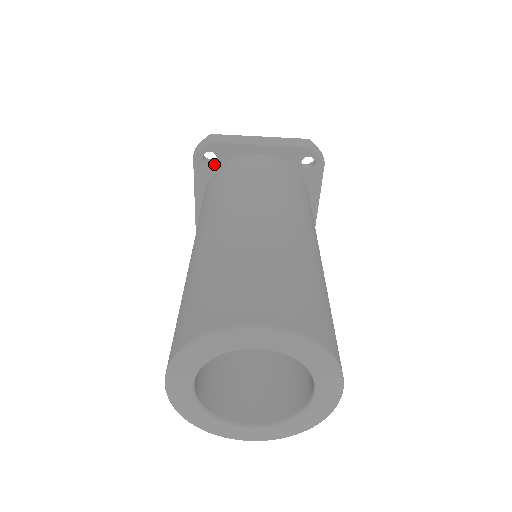
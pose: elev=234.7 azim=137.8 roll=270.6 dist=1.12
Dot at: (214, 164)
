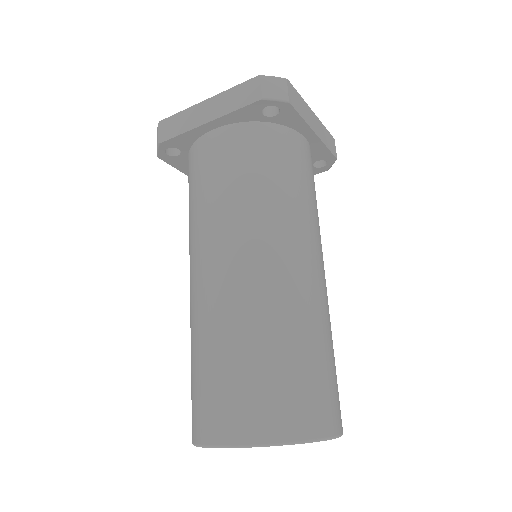
Dot at: (181, 153)
